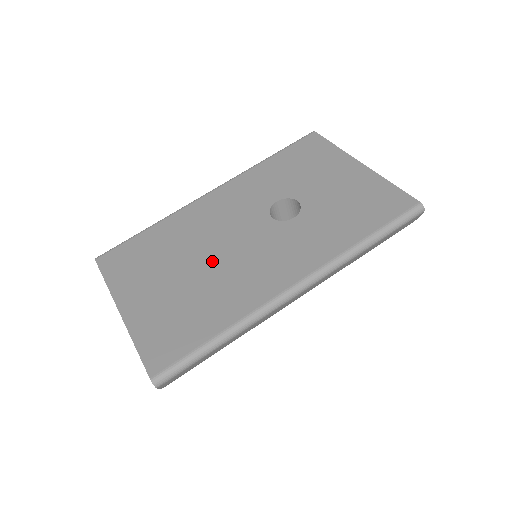
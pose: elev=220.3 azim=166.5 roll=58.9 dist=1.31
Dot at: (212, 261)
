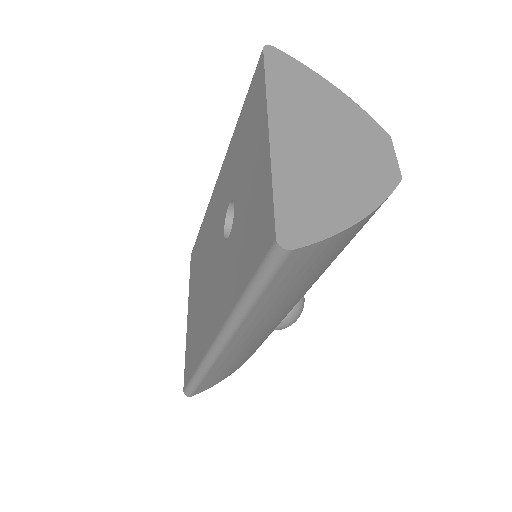
Dot at: (205, 282)
